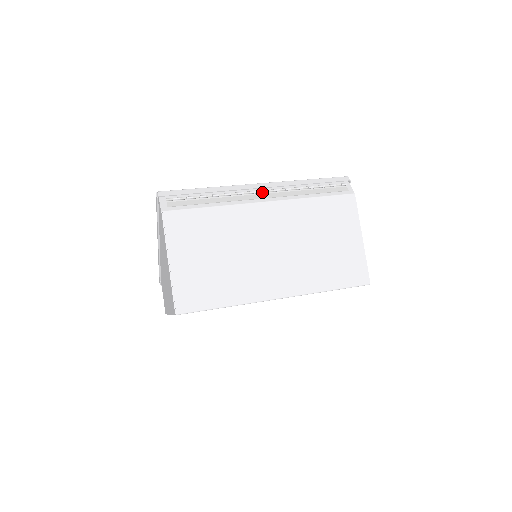
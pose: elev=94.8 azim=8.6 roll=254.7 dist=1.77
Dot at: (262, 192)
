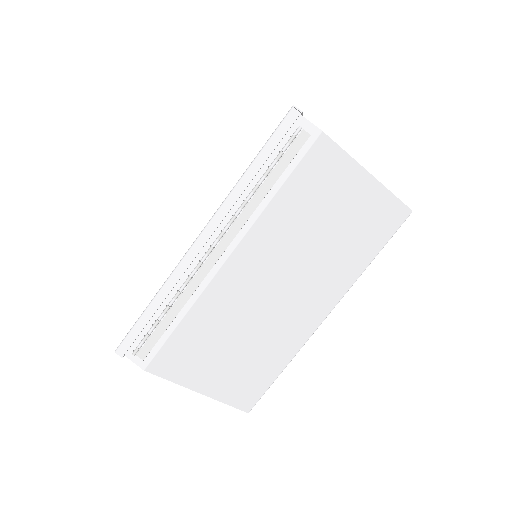
Dot at: (214, 247)
